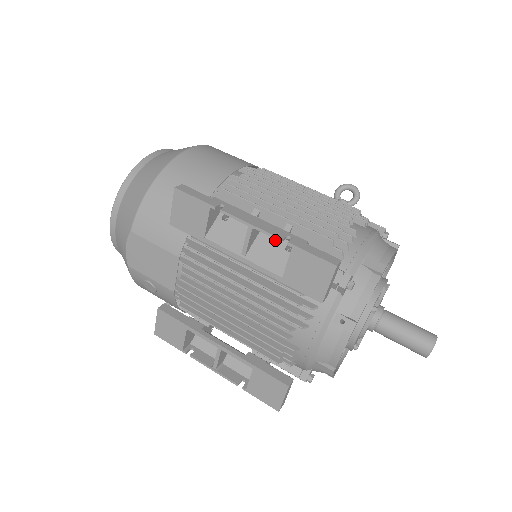
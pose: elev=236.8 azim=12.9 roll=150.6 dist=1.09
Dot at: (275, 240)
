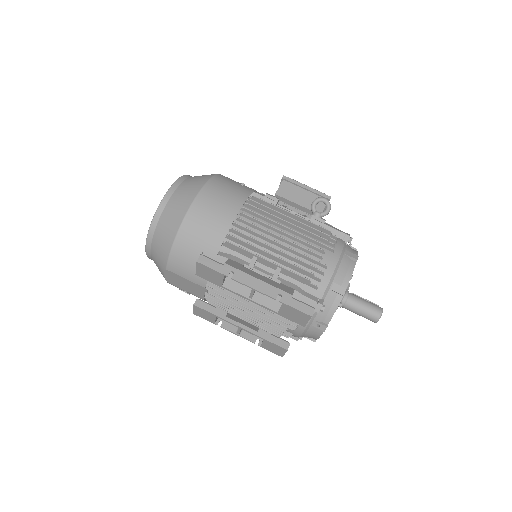
Dot at: occluded
